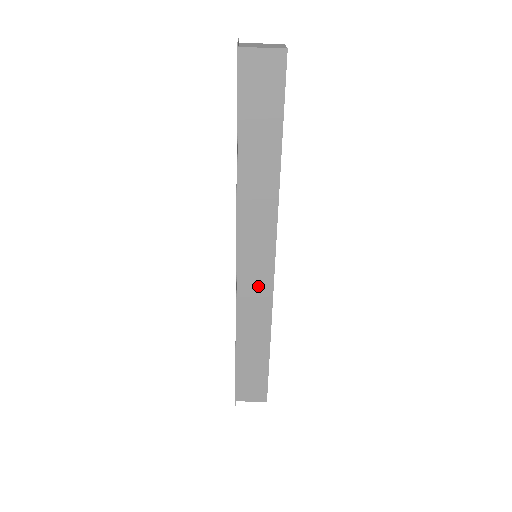
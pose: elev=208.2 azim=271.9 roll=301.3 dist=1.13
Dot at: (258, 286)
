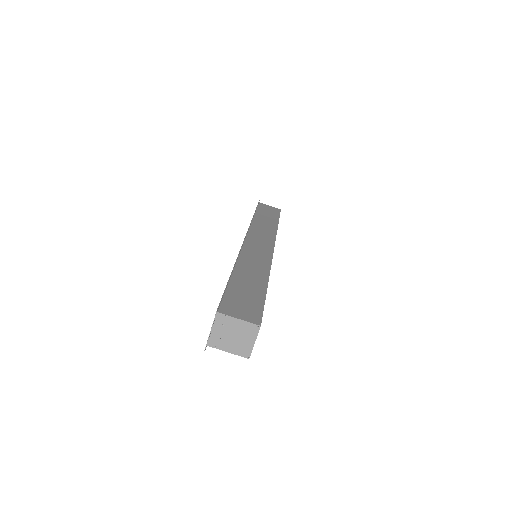
Dot at: (260, 252)
